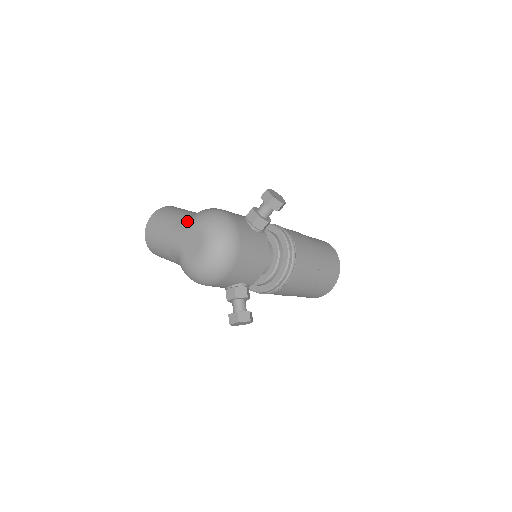
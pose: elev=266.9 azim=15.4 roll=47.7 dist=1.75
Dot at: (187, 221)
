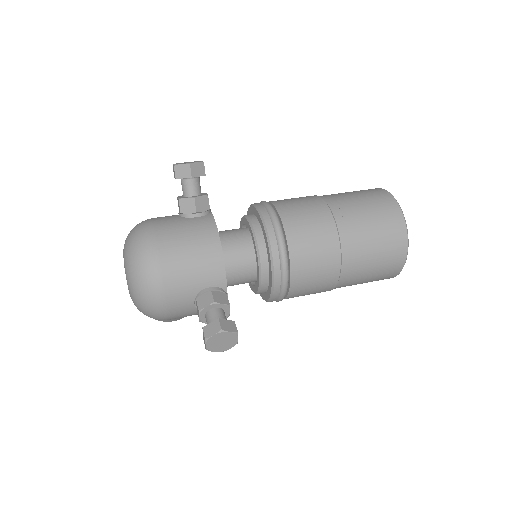
Dot at: occluded
